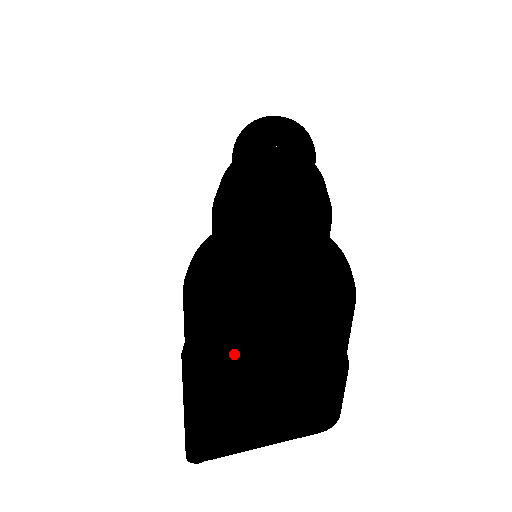
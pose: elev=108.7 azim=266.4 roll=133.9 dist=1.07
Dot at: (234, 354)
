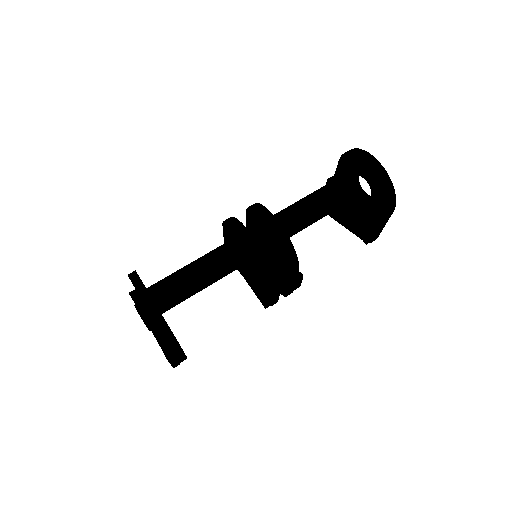
Dot at: occluded
